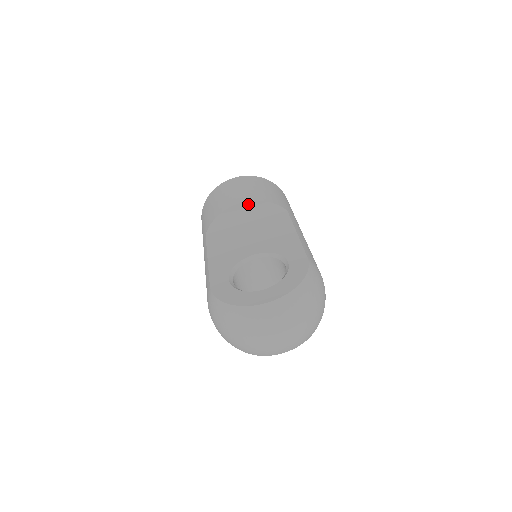
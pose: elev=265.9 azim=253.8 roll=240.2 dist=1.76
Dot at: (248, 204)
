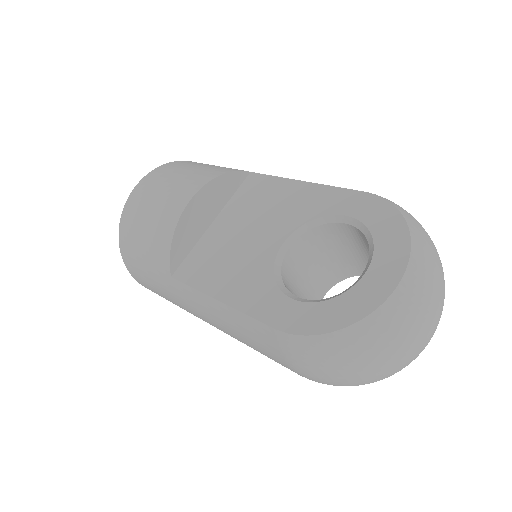
Dot at: (202, 193)
